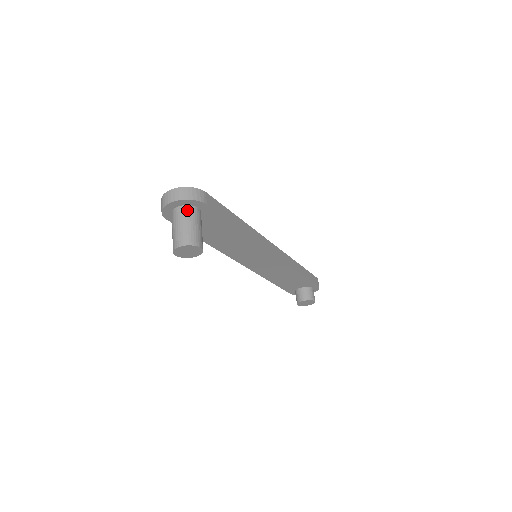
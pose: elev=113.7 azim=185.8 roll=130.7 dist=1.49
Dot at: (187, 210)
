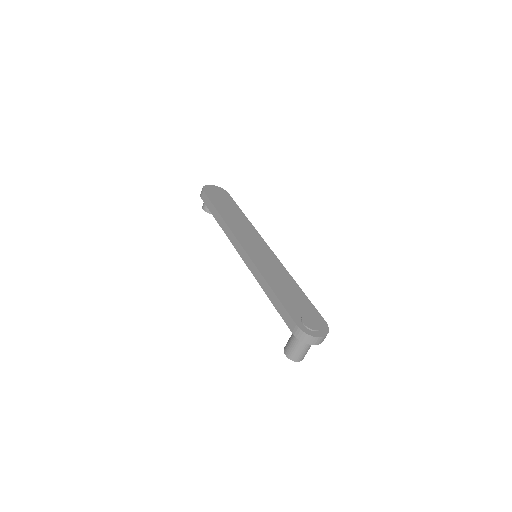
Dot at: occluded
